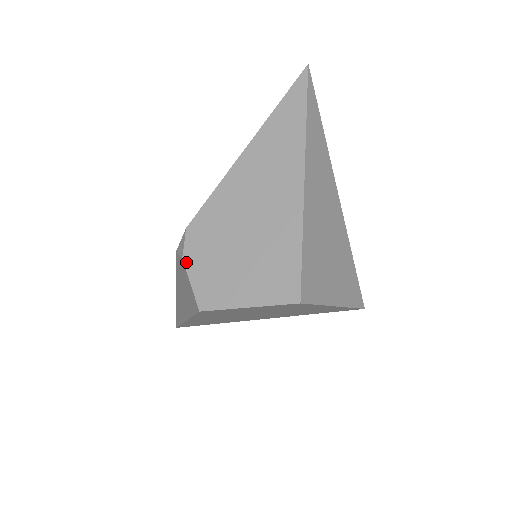
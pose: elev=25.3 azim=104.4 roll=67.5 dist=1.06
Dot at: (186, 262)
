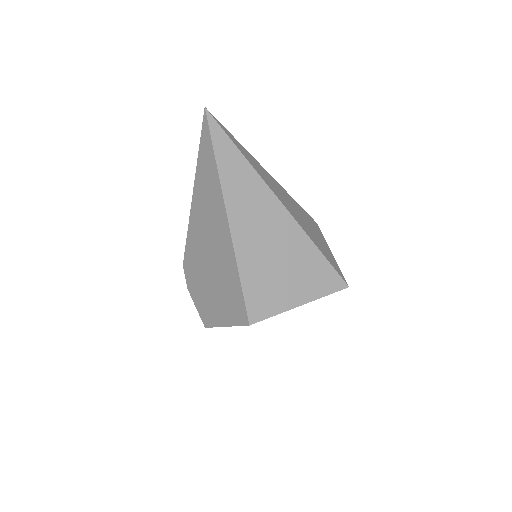
Dot at: (190, 291)
